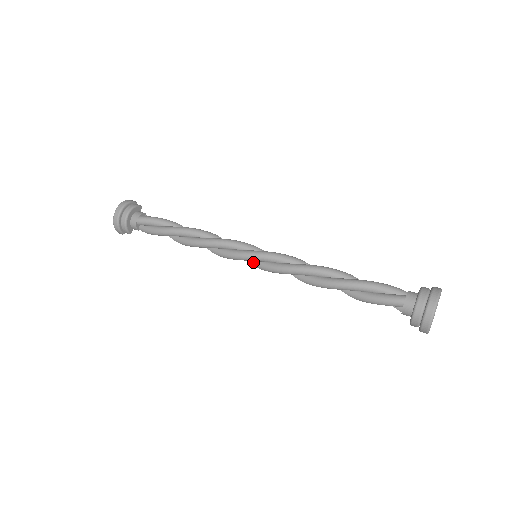
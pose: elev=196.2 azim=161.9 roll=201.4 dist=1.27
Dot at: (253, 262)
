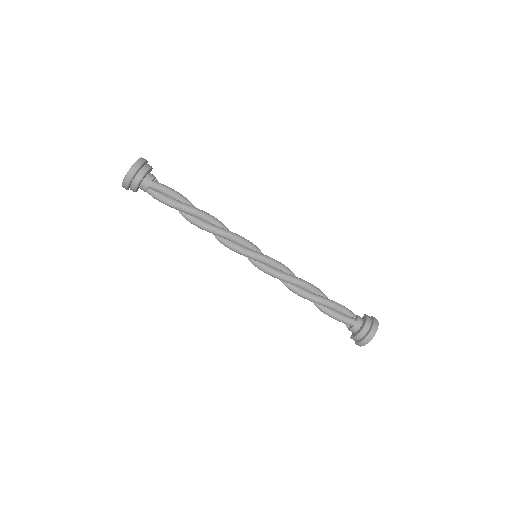
Dot at: (251, 260)
